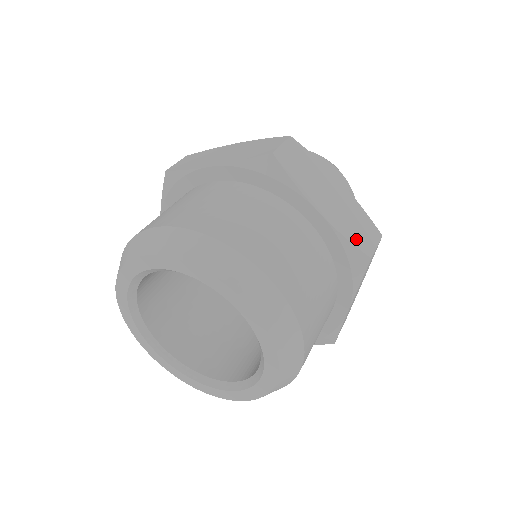
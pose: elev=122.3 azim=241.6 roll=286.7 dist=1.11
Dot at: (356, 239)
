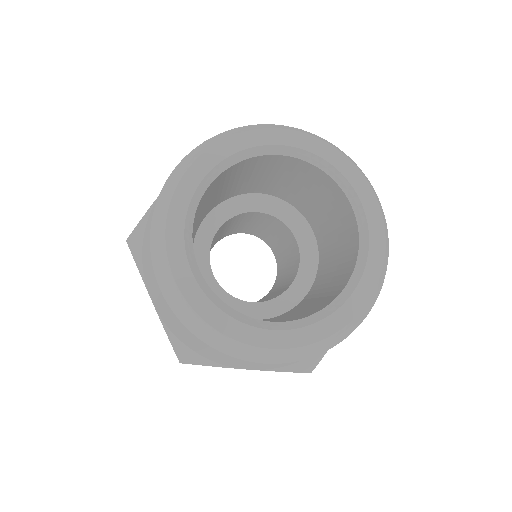
Dot at: occluded
